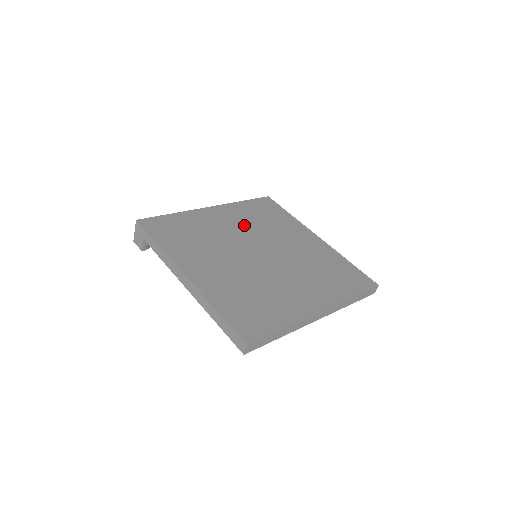
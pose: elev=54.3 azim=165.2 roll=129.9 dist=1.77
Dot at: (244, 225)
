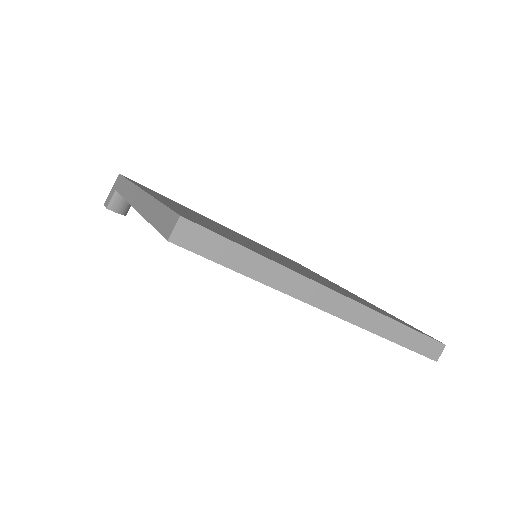
Dot at: occluded
